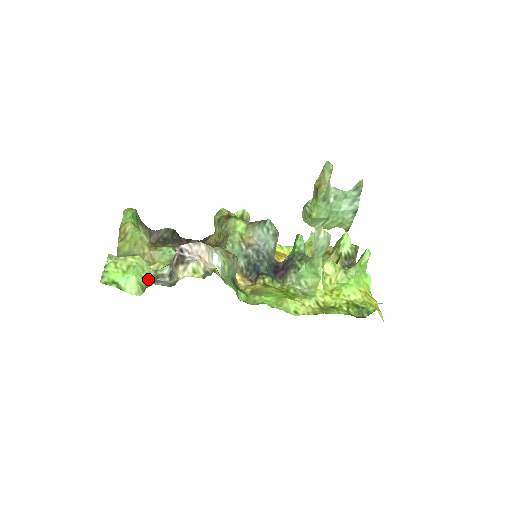
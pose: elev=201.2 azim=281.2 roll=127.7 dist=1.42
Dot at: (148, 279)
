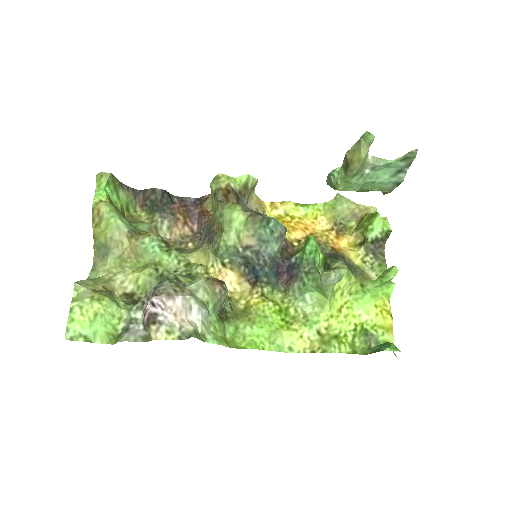
Dot at: (120, 324)
